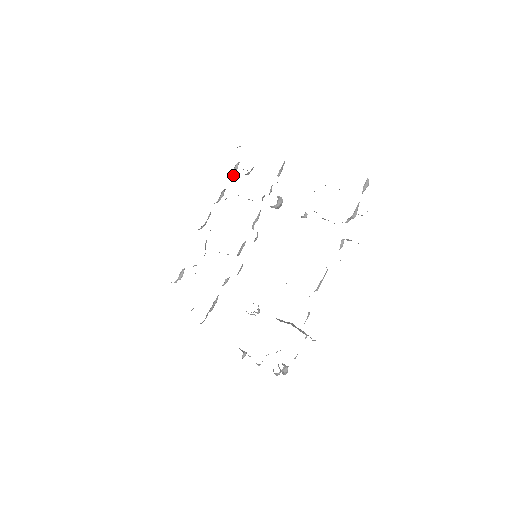
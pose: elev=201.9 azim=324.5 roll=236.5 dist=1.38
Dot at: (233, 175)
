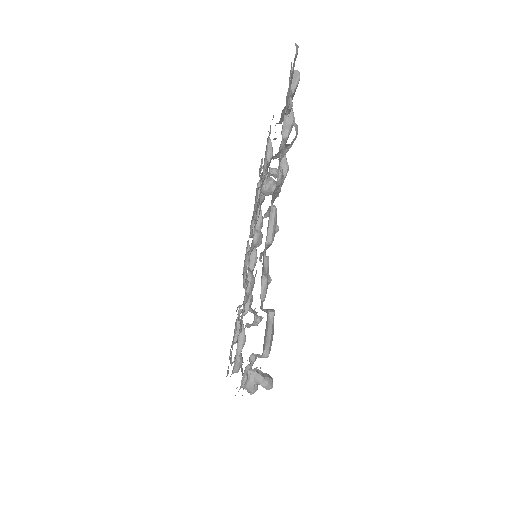
Dot at: occluded
